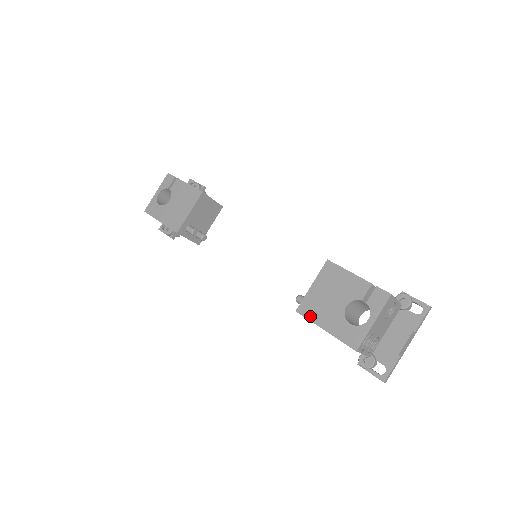
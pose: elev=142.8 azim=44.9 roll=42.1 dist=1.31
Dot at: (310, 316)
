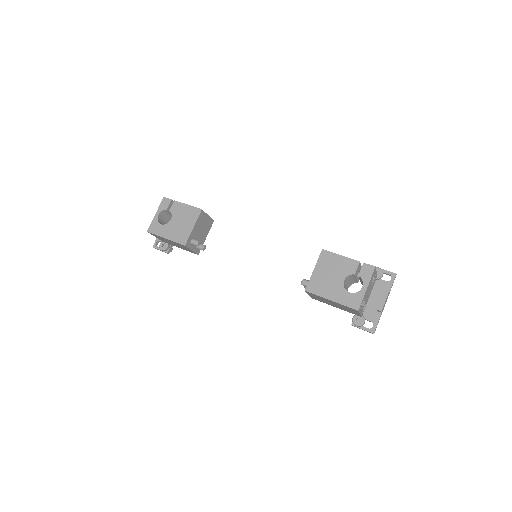
Dot at: (317, 292)
